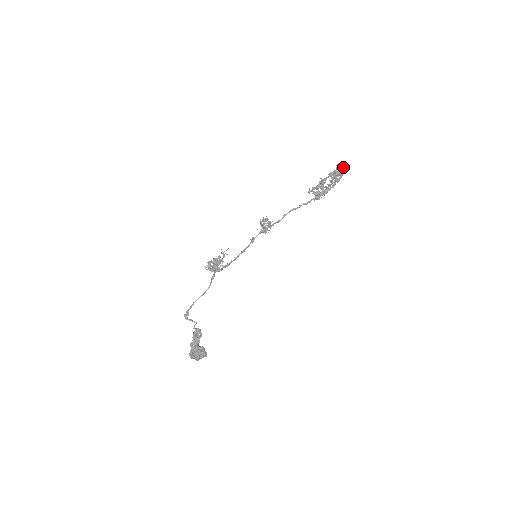
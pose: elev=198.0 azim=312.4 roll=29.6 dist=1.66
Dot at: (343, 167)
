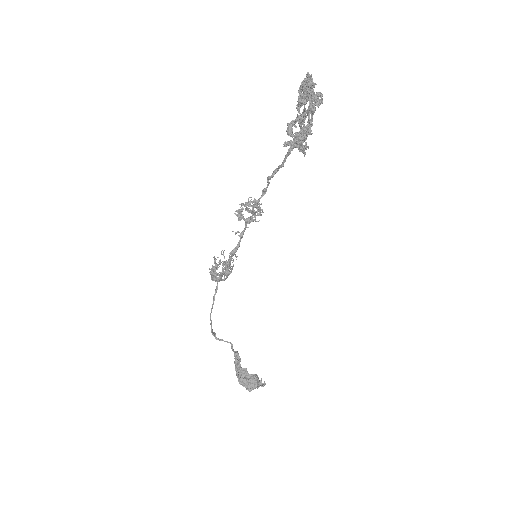
Dot at: (301, 84)
